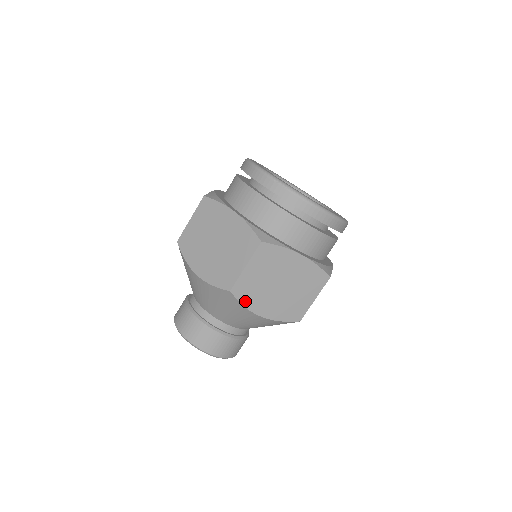
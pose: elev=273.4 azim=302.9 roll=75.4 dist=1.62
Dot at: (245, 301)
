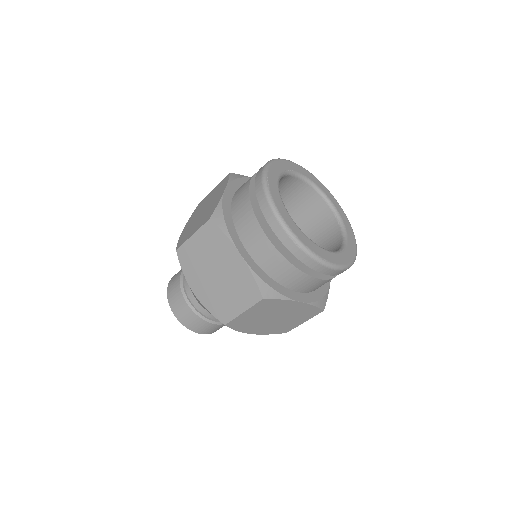
Dot at: (238, 328)
